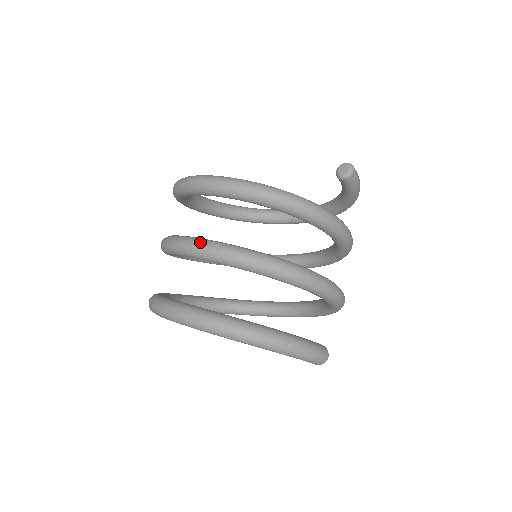
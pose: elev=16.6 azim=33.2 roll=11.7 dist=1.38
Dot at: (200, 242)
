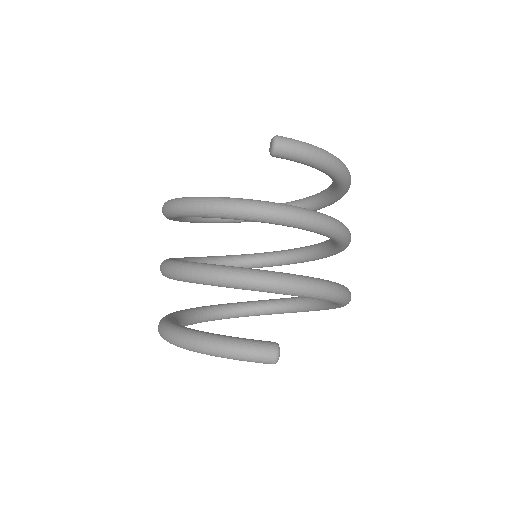
Dot at: (161, 263)
